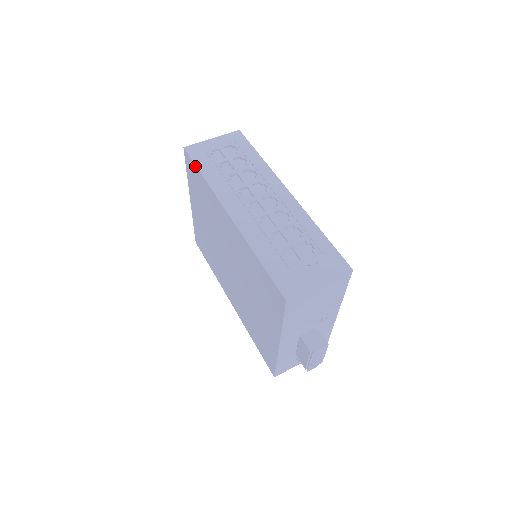
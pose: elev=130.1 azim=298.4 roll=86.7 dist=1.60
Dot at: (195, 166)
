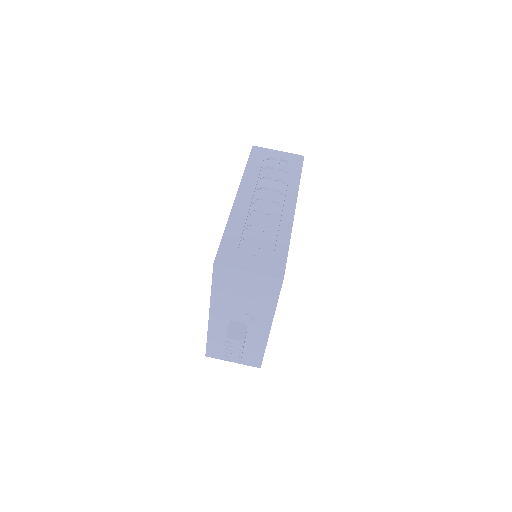
Dot at: (248, 159)
